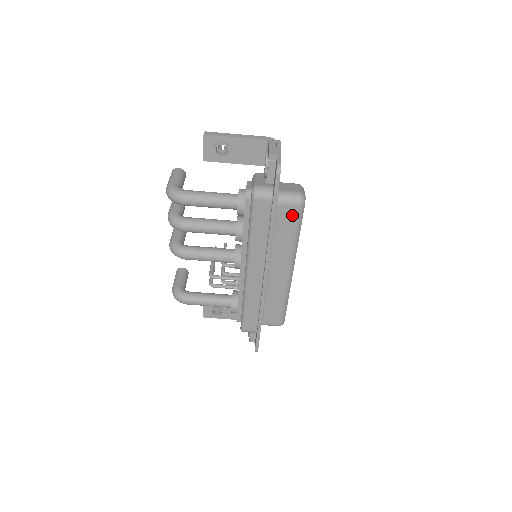
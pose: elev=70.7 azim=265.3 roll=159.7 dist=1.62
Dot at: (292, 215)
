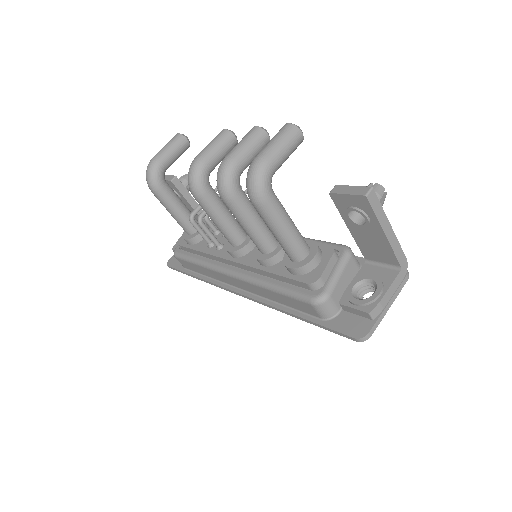
Dot at: occluded
